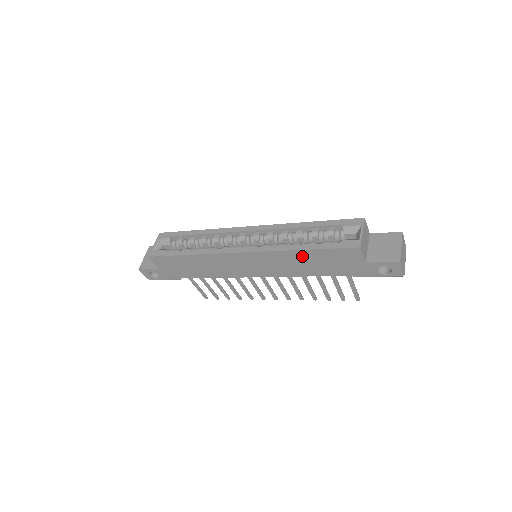
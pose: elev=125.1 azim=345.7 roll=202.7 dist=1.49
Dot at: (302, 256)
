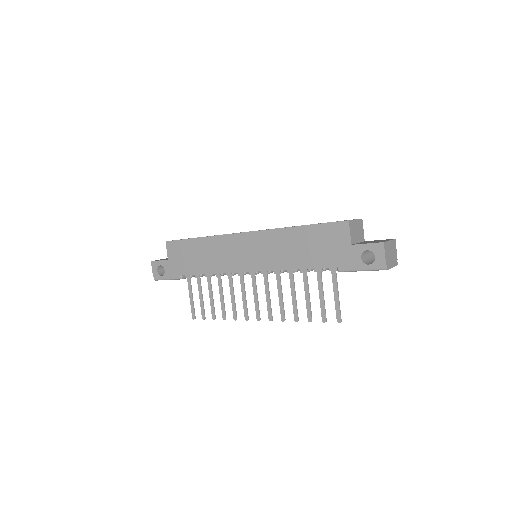
Dot at: (295, 236)
